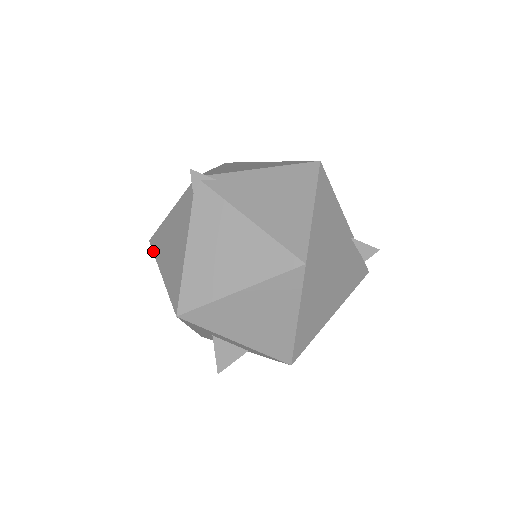
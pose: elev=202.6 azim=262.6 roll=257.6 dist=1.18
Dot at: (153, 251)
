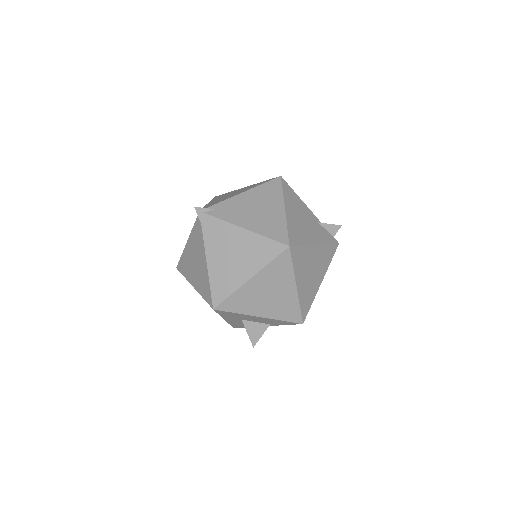
Dot at: (182, 274)
